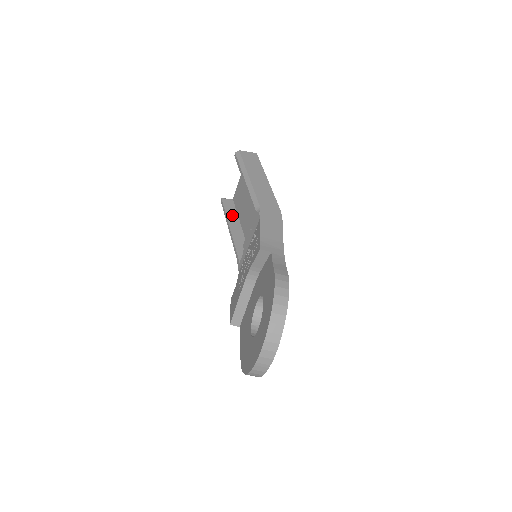
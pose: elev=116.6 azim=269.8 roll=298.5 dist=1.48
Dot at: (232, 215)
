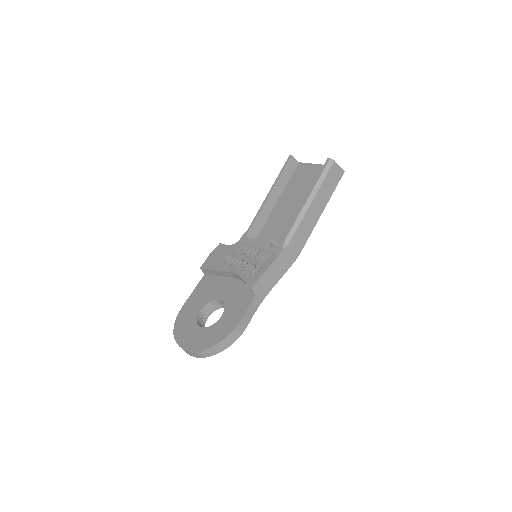
Dot at: (283, 182)
